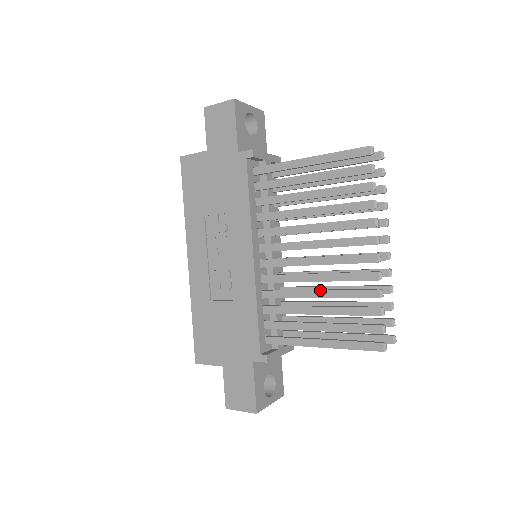
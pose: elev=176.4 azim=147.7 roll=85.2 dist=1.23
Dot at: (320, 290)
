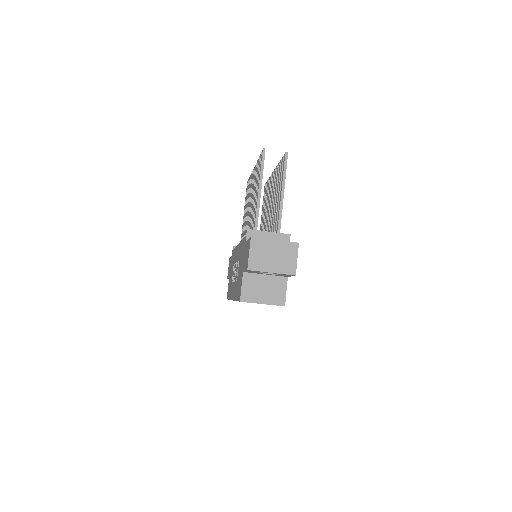
Dot at: (253, 199)
